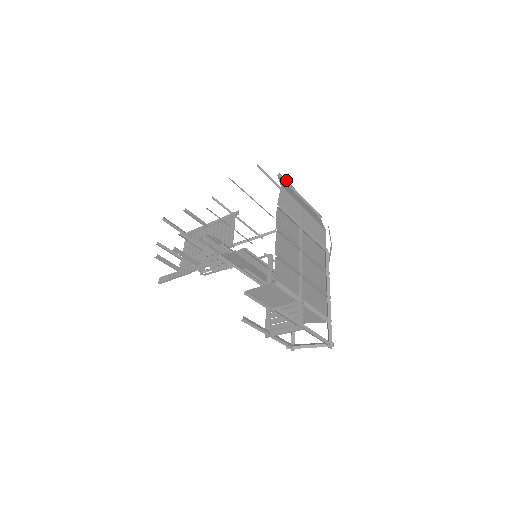
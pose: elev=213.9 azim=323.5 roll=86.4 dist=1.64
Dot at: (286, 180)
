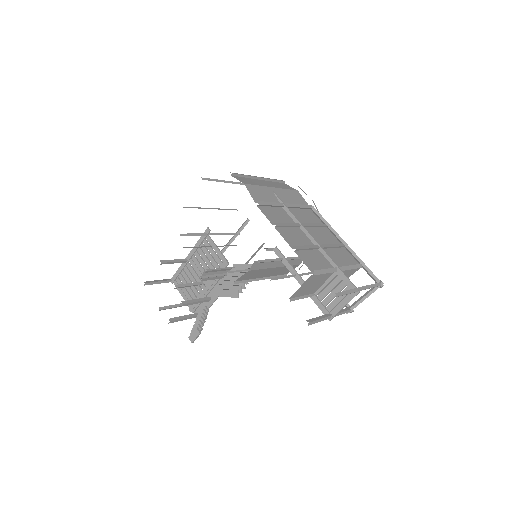
Dot at: (240, 174)
